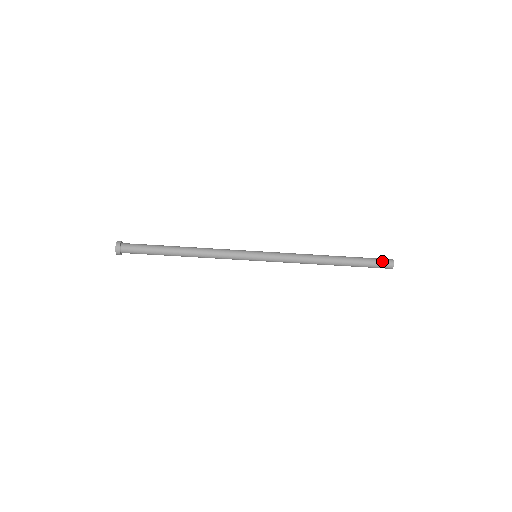
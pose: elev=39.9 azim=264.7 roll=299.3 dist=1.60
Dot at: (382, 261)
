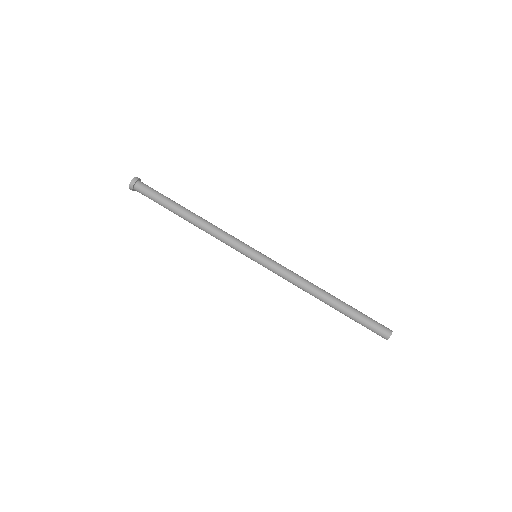
Dot at: occluded
